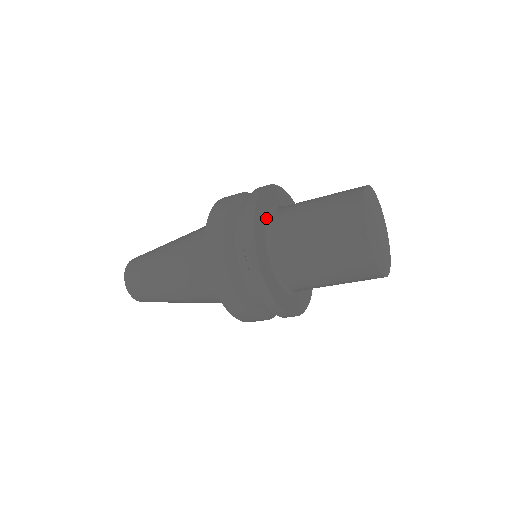
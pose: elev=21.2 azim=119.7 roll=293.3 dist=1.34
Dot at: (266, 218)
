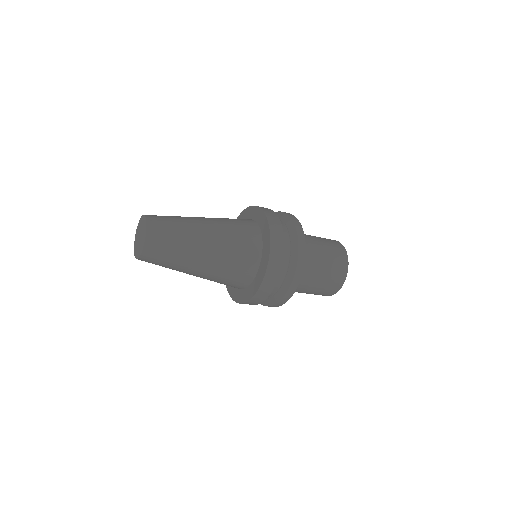
Dot at: occluded
